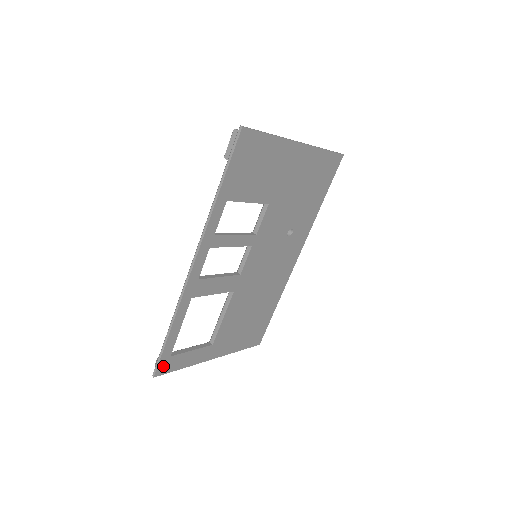
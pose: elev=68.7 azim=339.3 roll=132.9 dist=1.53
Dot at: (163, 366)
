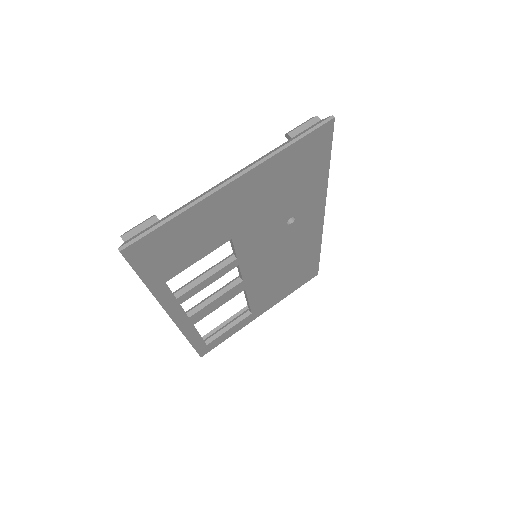
Dot at: (205, 350)
